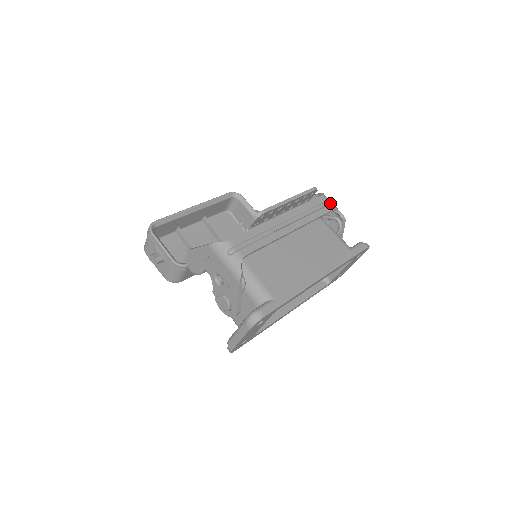
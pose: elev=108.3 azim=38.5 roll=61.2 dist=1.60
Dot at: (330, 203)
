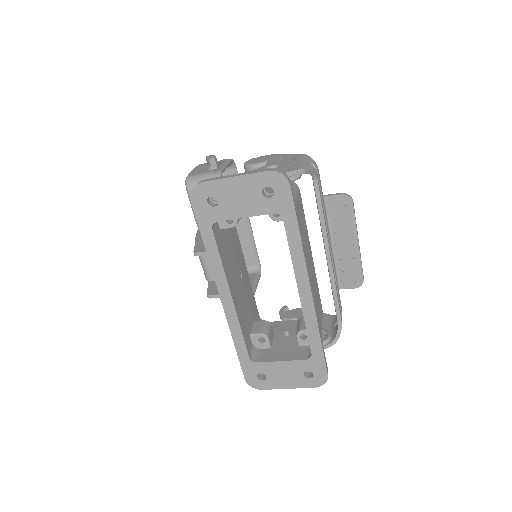
Dot at: occluded
